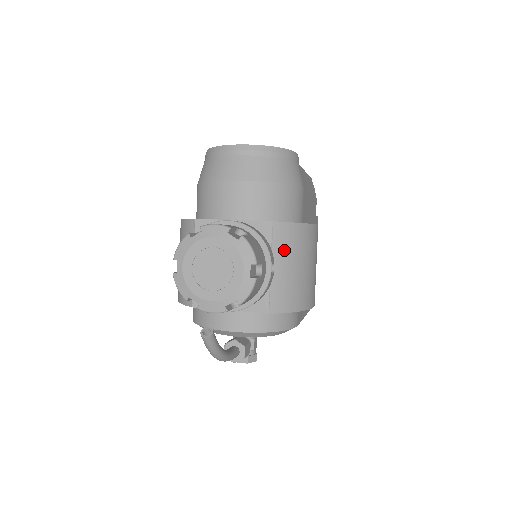
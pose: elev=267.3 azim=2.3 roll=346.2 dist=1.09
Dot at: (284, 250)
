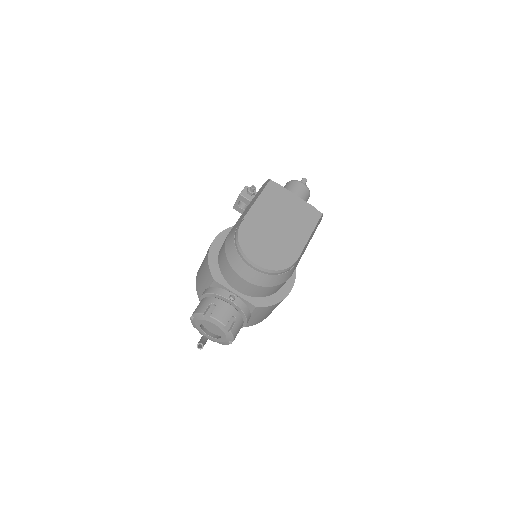
Dot at: (259, 313)
